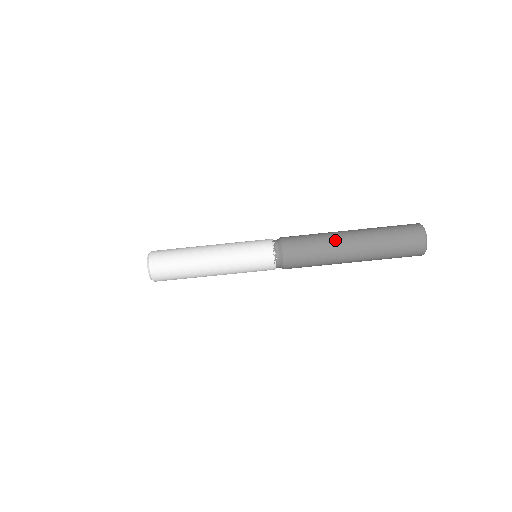
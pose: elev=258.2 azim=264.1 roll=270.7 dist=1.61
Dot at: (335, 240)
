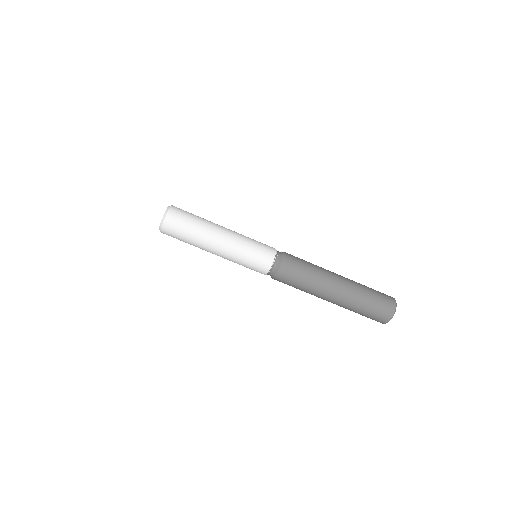
Dot at: (326, 280)
